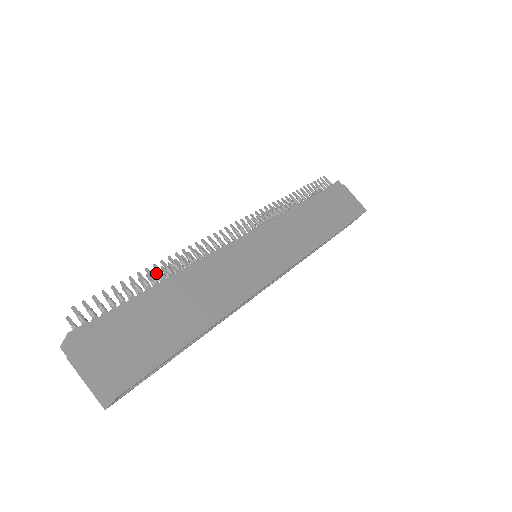
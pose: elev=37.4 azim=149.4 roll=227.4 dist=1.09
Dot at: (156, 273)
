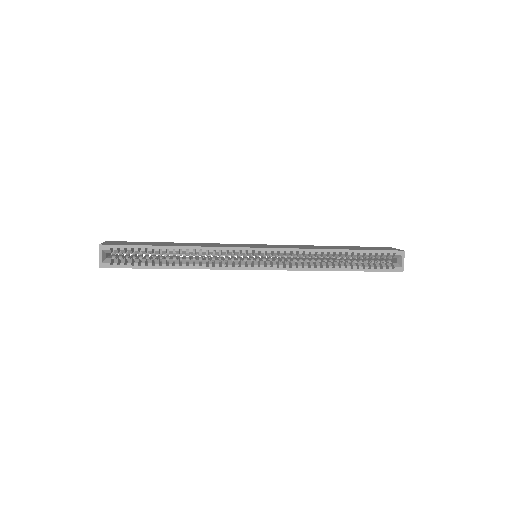
Dot at: occluded
